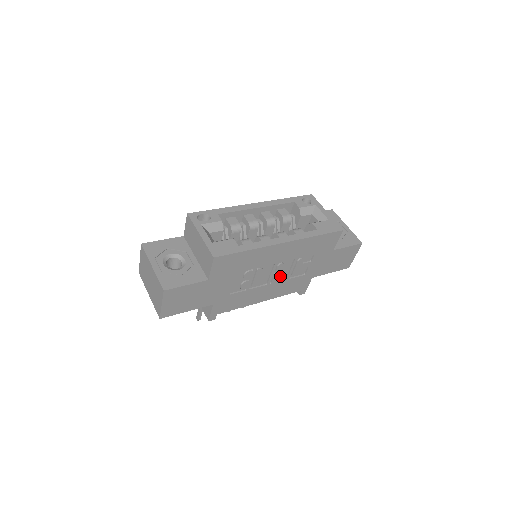
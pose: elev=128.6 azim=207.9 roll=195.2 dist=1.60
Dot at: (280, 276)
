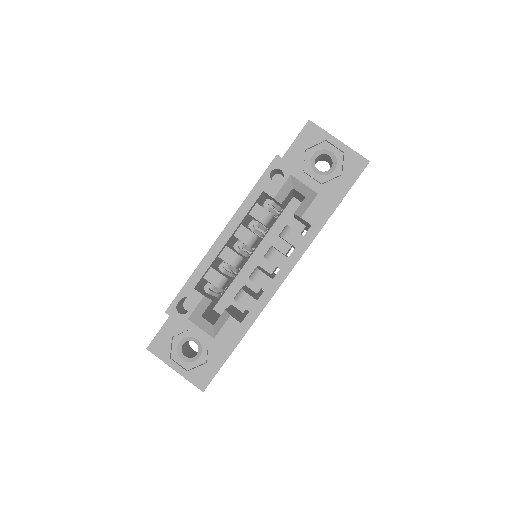
Dot at: occluded
